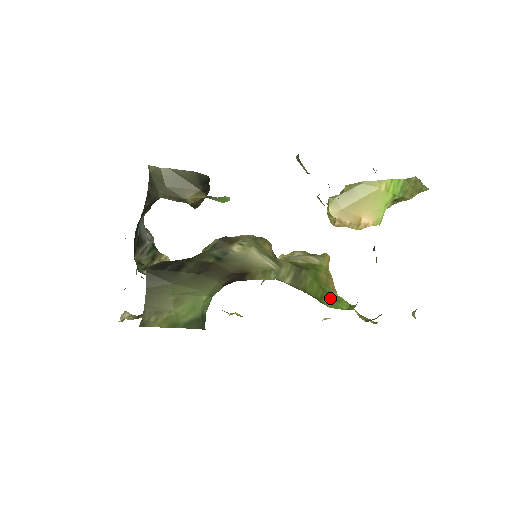
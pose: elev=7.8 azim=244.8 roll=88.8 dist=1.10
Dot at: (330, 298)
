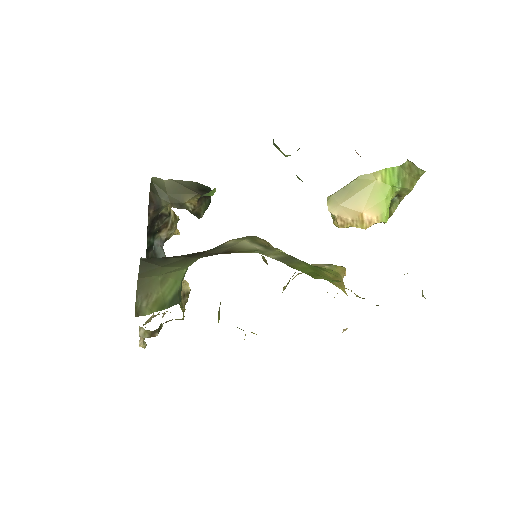
Dot at: (322, 277)
